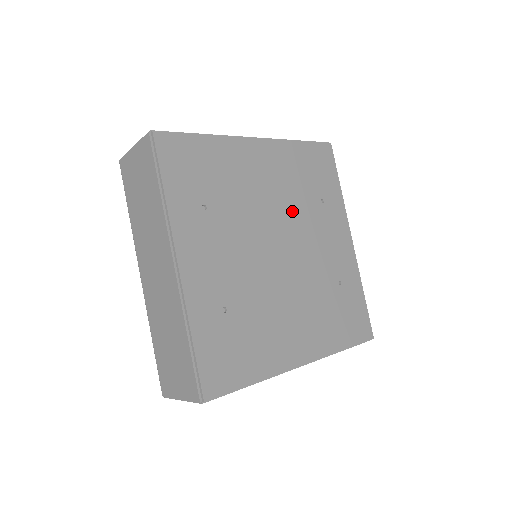
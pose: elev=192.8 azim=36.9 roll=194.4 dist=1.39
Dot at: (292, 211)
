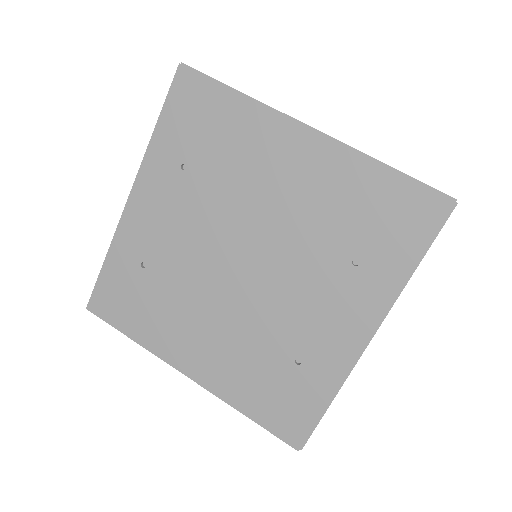
Dot at: (293, 241)
